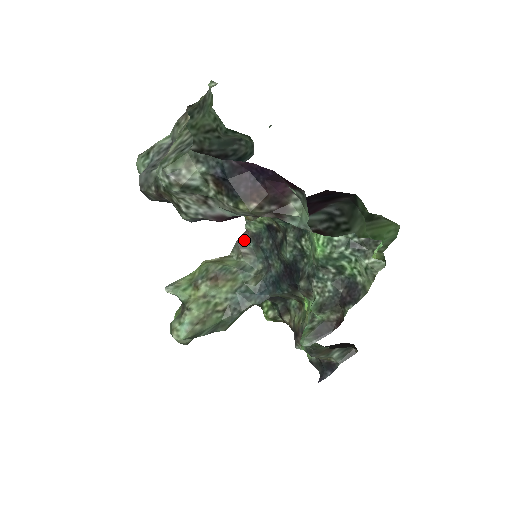
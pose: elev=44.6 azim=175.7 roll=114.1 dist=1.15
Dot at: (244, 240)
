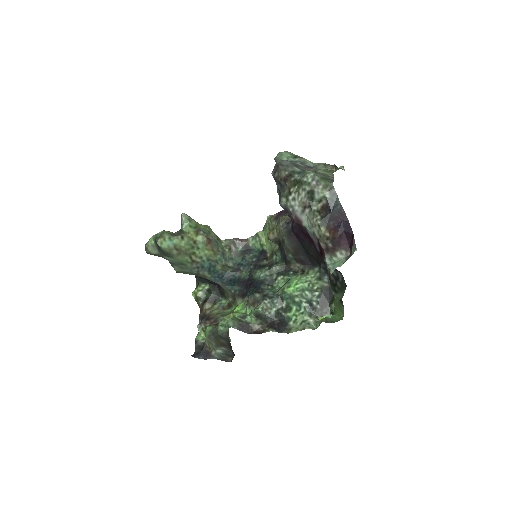
Dot at: (239, 242)
